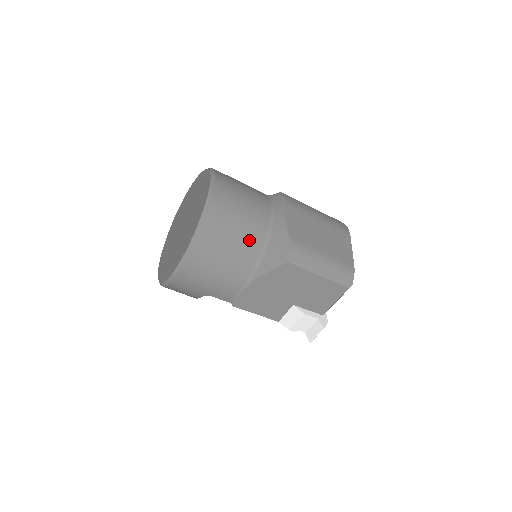
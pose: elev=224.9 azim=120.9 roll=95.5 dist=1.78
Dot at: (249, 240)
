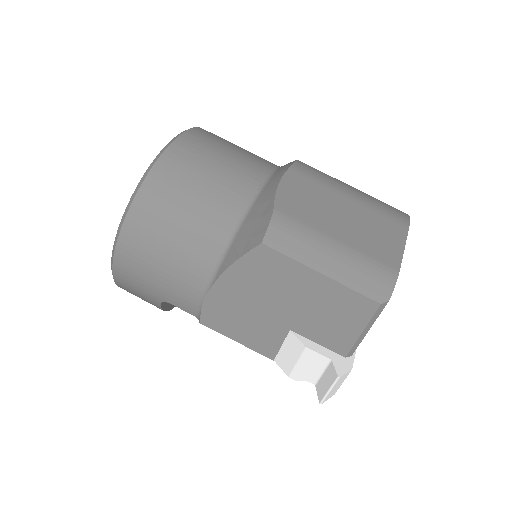
Dot at: (214, 212)
